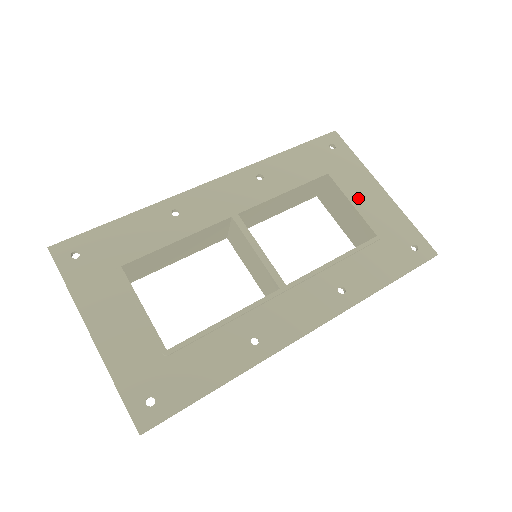
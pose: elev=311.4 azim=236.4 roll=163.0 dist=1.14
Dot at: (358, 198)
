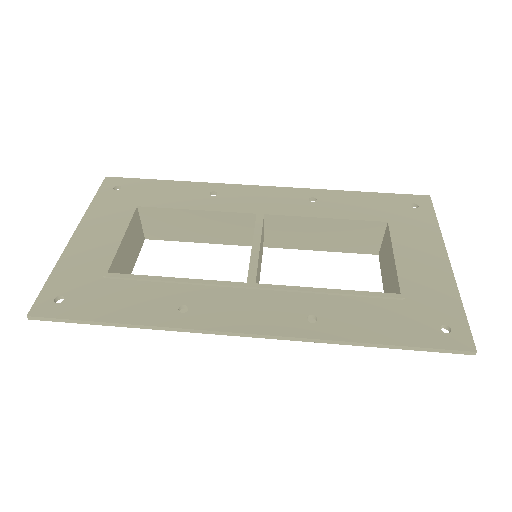
Dot at: (408, 255)
